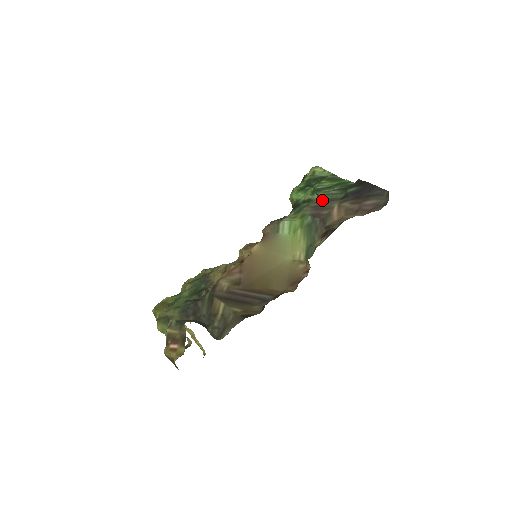
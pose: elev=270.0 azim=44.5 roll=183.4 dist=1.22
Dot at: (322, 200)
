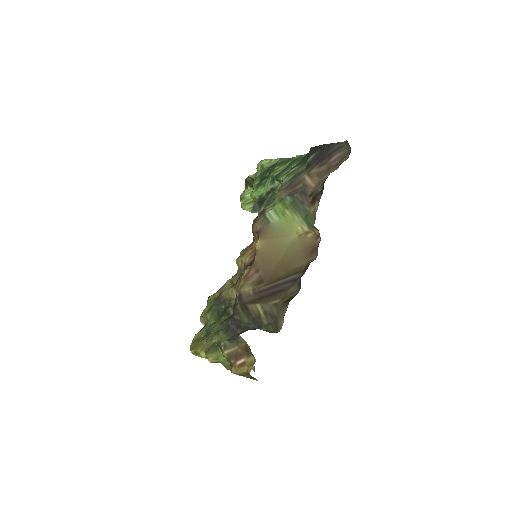
Dot at: (289, 179)
